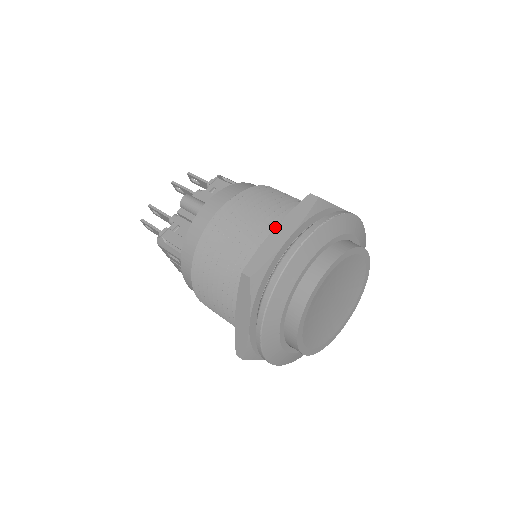
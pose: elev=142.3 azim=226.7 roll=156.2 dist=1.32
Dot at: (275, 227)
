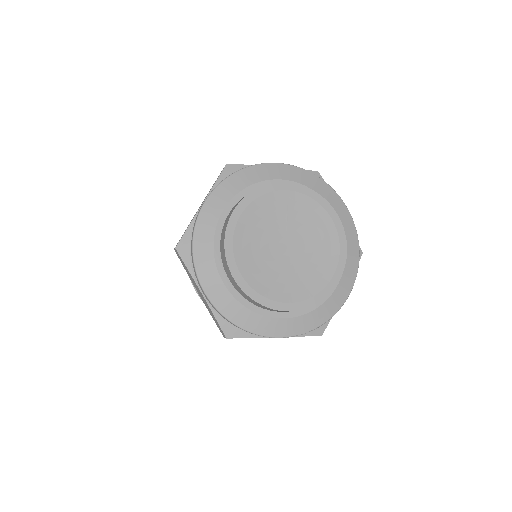
Dot at: occluded
